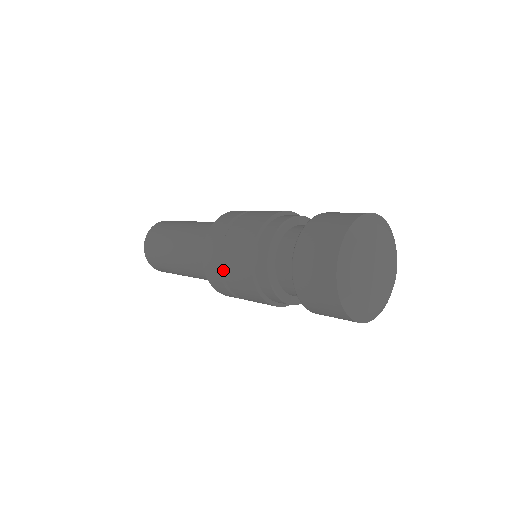
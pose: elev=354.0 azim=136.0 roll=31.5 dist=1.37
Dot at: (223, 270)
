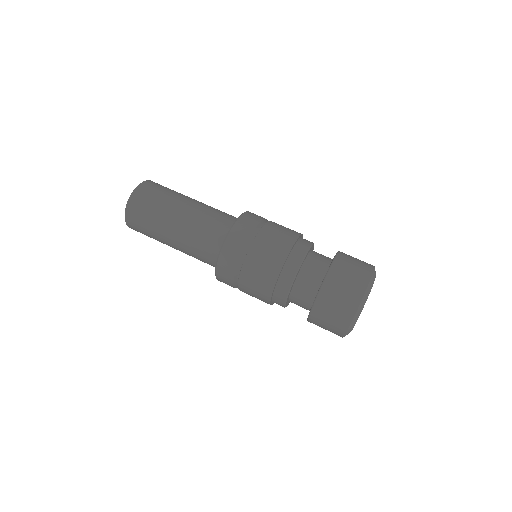
Dot at: occluded
